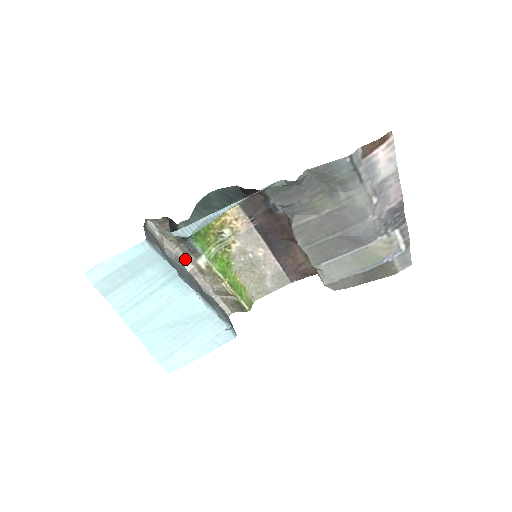
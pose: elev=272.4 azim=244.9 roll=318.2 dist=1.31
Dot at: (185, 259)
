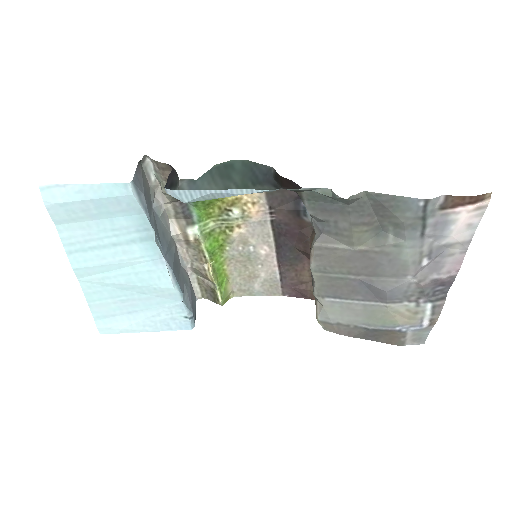
Dot at: (174, 220)
